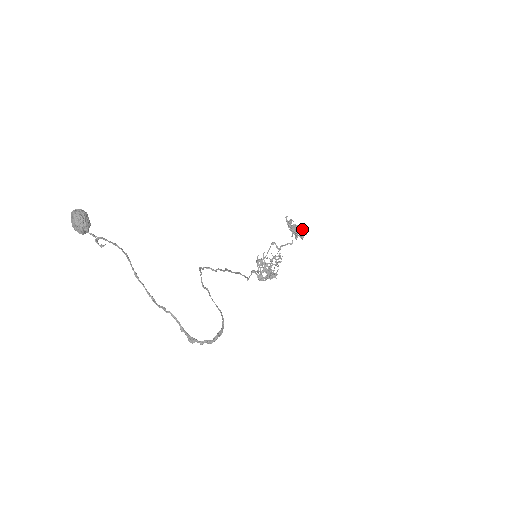
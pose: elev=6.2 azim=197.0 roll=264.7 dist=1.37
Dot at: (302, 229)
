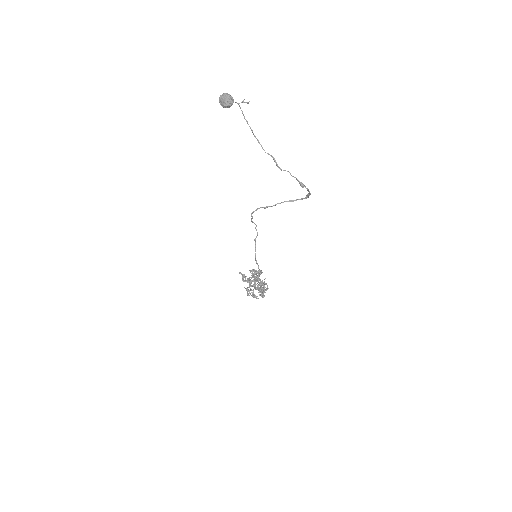
Dot at: (257, 271)
